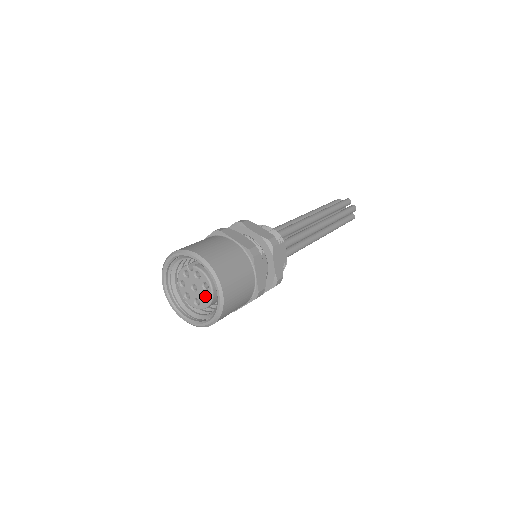
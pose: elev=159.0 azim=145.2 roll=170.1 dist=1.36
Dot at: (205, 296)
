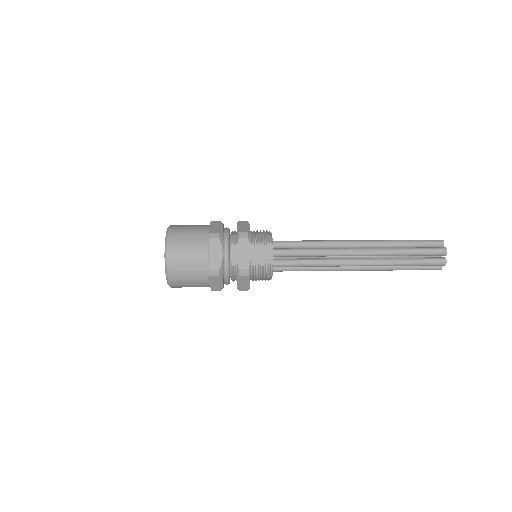
Dot at: occluded
